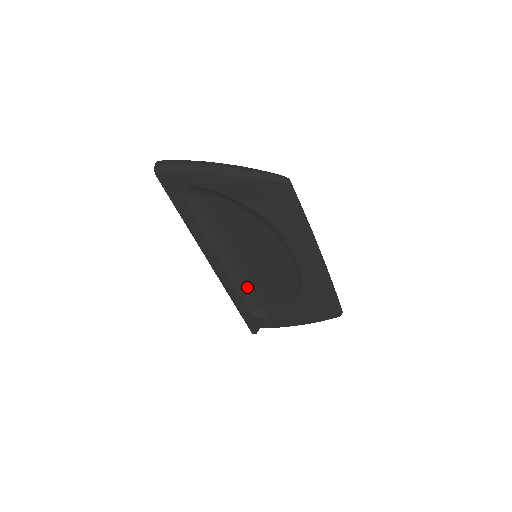
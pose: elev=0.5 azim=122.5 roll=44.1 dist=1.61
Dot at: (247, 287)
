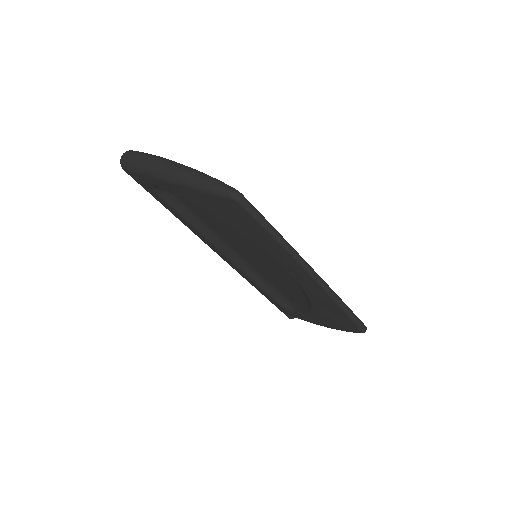
Dot at: (264, 280)
